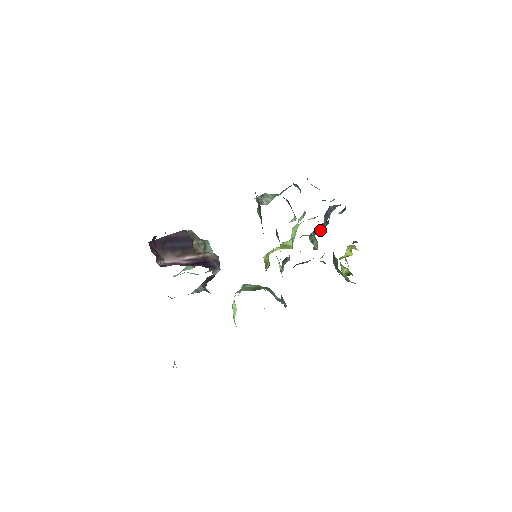
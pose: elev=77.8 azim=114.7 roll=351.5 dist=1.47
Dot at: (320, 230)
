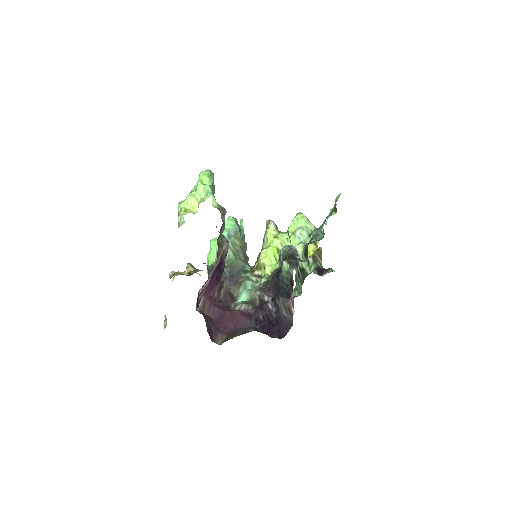
Dot at: occluded
